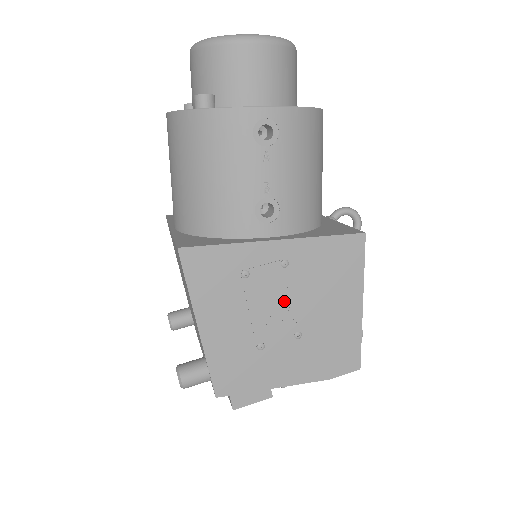
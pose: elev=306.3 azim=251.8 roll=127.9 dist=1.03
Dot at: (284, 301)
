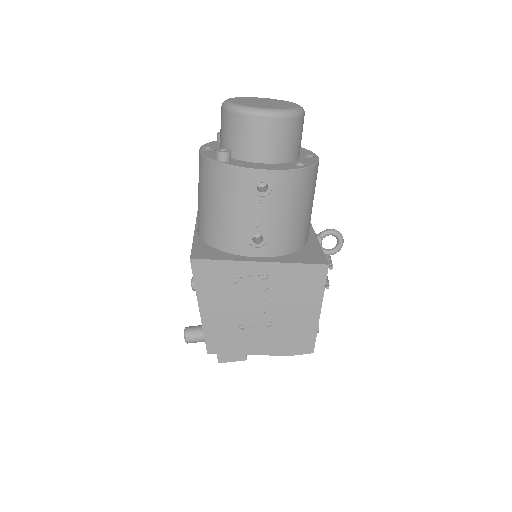
Dot at: (262, 301)
